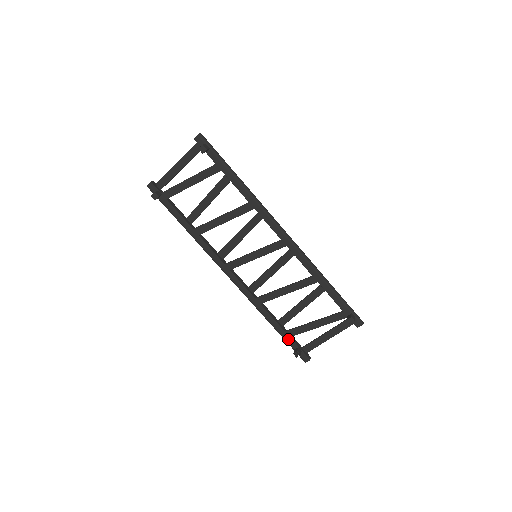
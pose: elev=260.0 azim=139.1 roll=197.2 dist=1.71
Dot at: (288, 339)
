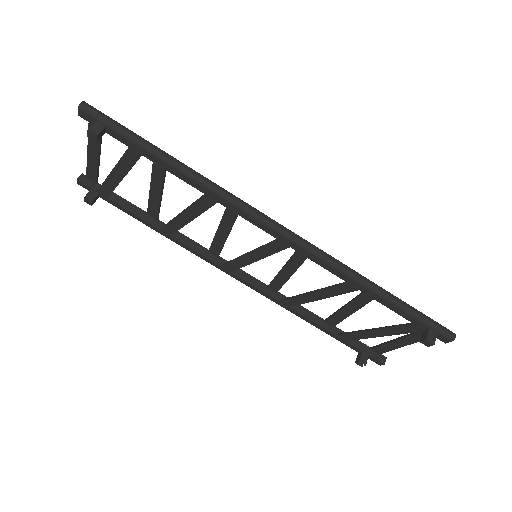
Dot at: (345, 343)
